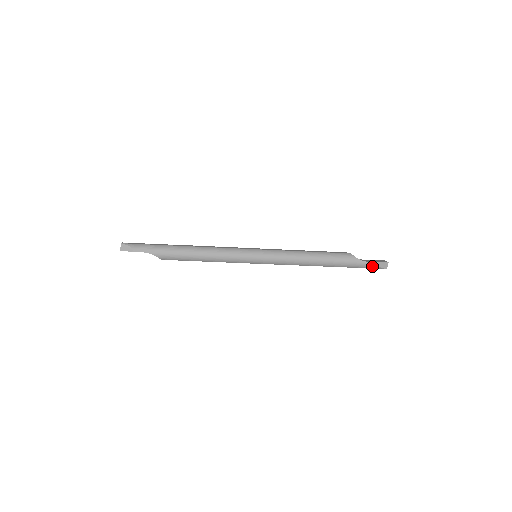
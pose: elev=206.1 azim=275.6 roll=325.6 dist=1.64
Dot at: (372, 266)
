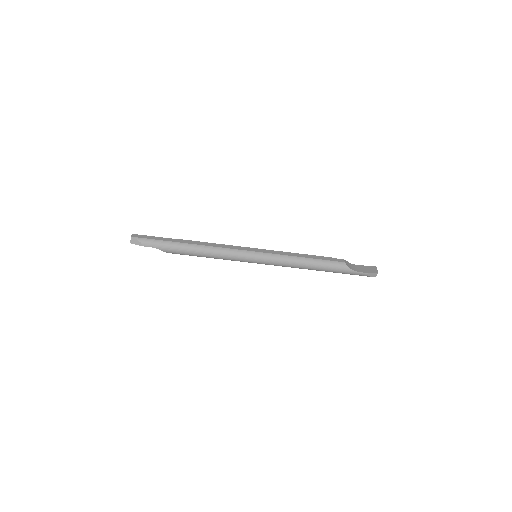
Dot at: (362, 275)
